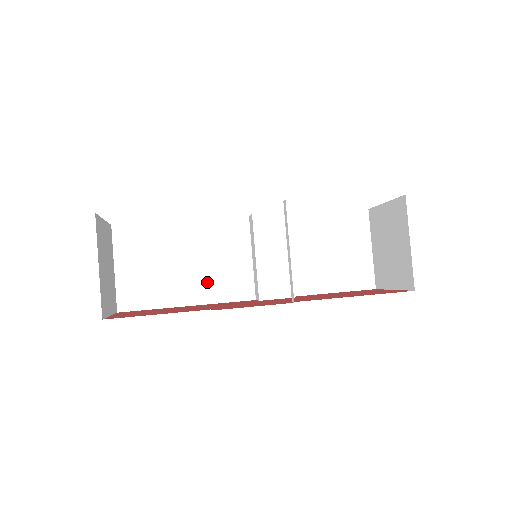
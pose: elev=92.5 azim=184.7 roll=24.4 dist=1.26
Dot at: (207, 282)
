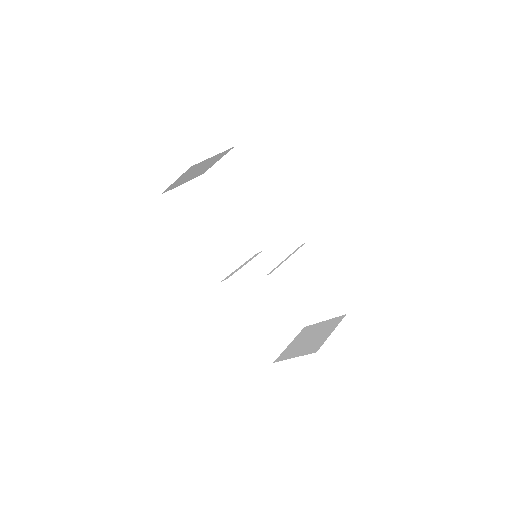
Dot at: (209, 245)
